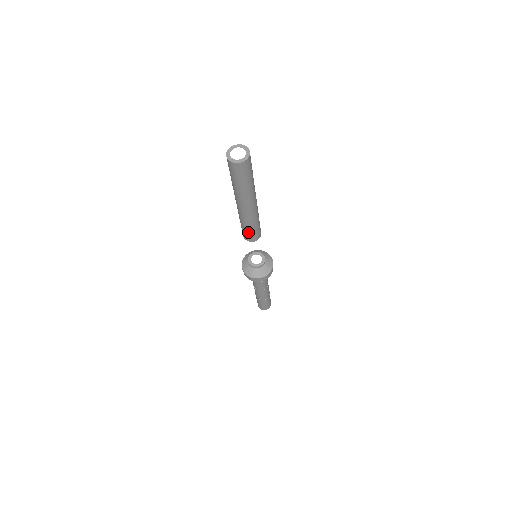
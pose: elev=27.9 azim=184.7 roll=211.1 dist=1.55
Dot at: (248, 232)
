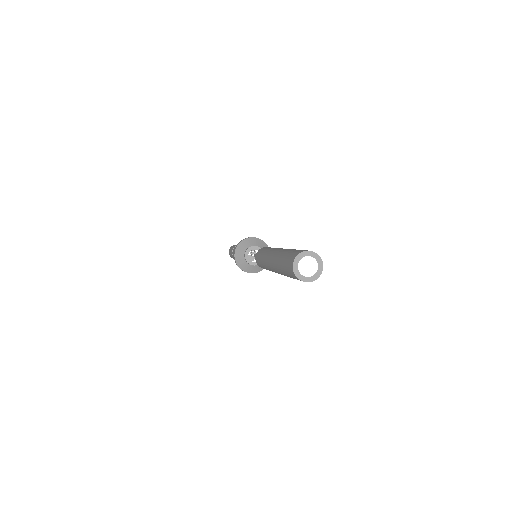
Dot at: occluded
